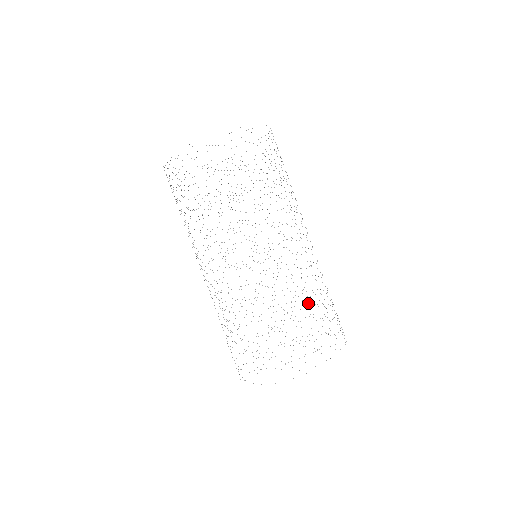
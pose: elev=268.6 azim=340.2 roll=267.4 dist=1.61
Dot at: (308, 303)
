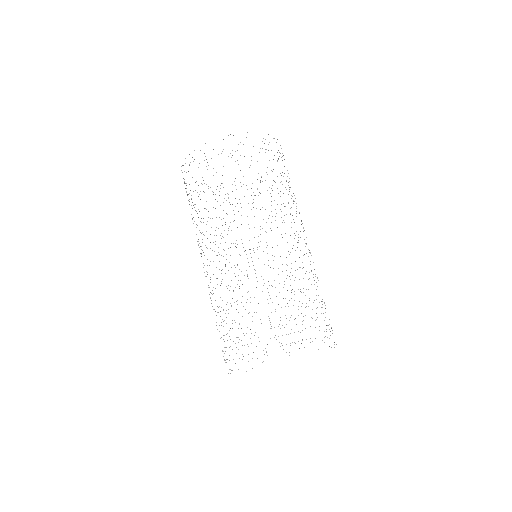
Dot at: occluded
